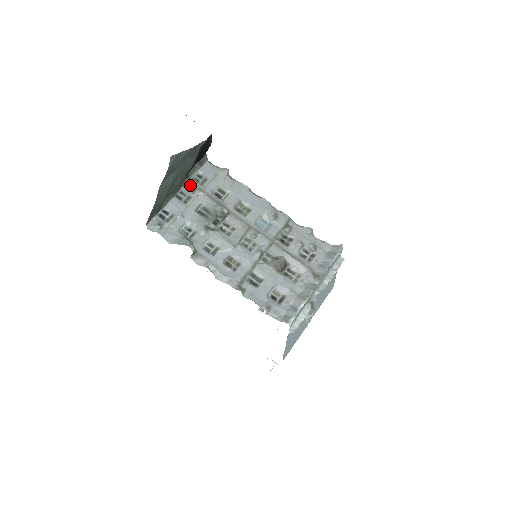
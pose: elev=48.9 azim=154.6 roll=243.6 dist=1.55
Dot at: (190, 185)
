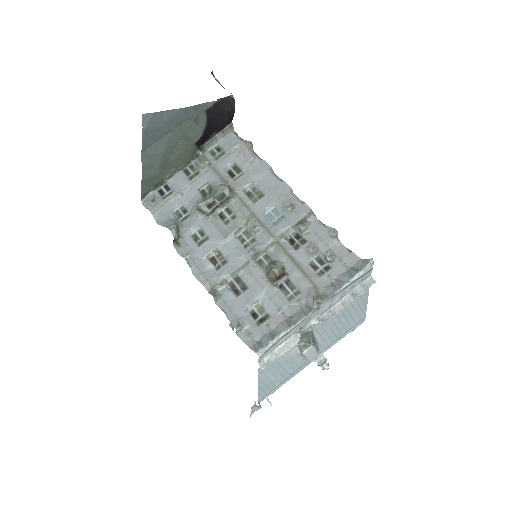
Dot at: (201, 158)
